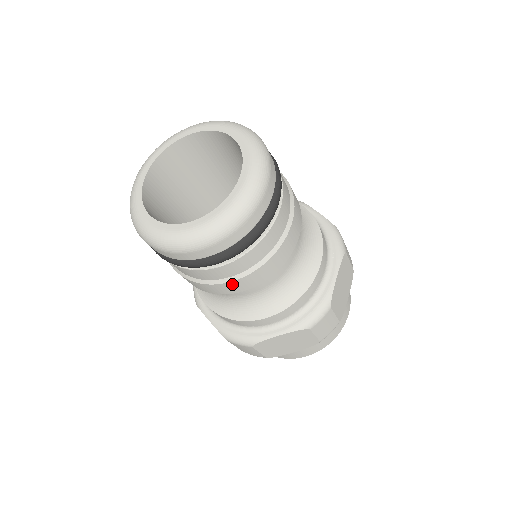
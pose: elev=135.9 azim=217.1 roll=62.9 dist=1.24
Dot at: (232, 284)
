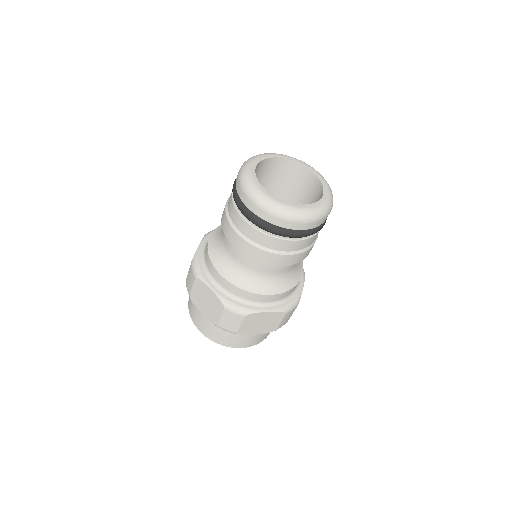
Dot at: (235, 235)
